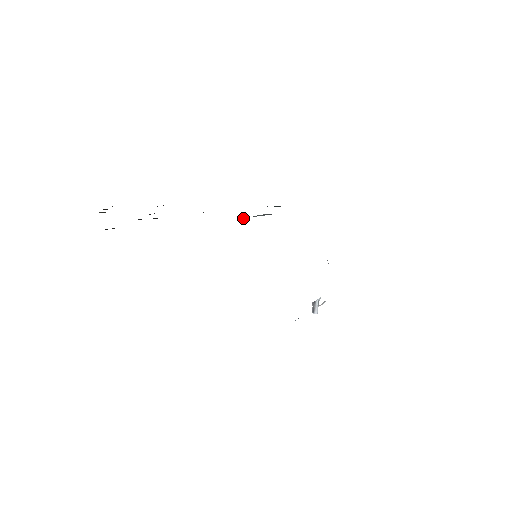
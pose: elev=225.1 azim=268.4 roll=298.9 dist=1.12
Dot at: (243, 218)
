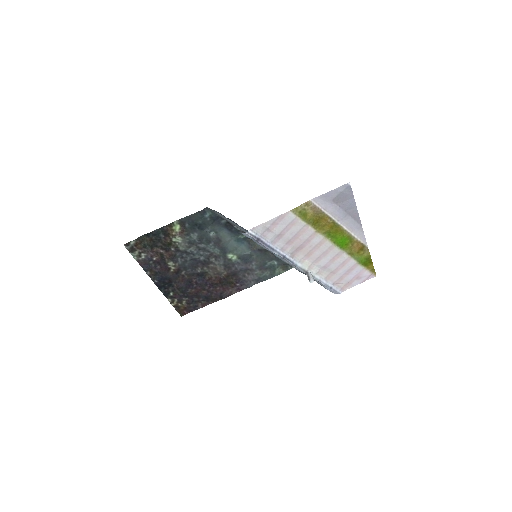
Dot at: (249, 254)
